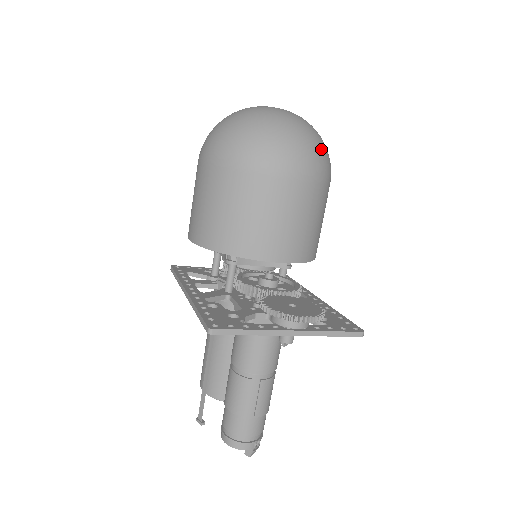
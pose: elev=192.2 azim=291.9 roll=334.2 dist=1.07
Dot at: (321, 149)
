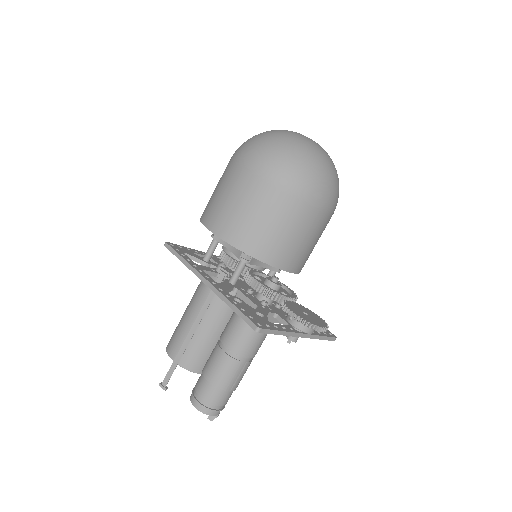
Dot at: occluded
